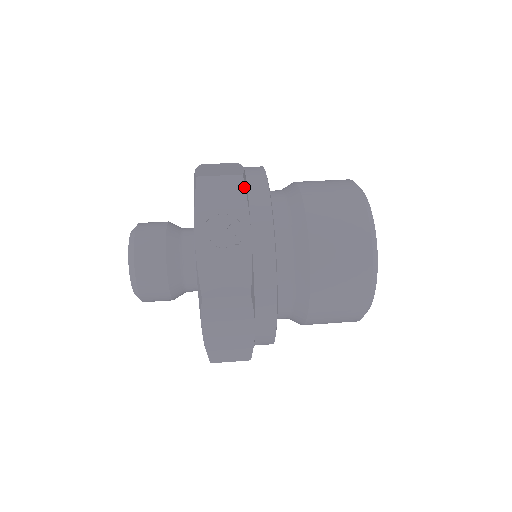
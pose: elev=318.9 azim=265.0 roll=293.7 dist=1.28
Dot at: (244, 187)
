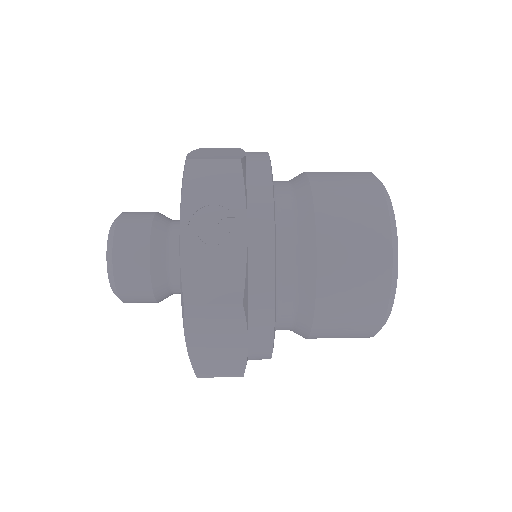
Dot at: (242, 174)
